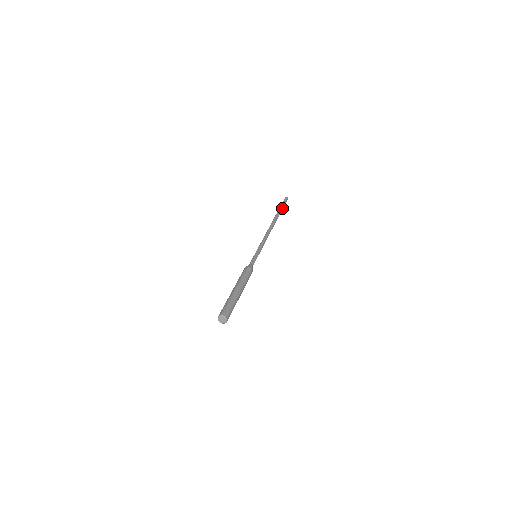
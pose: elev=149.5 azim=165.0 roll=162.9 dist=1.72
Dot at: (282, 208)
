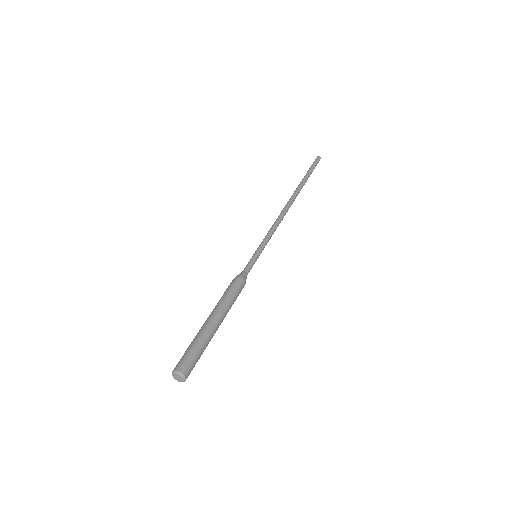
Dot at: (309, 176)
